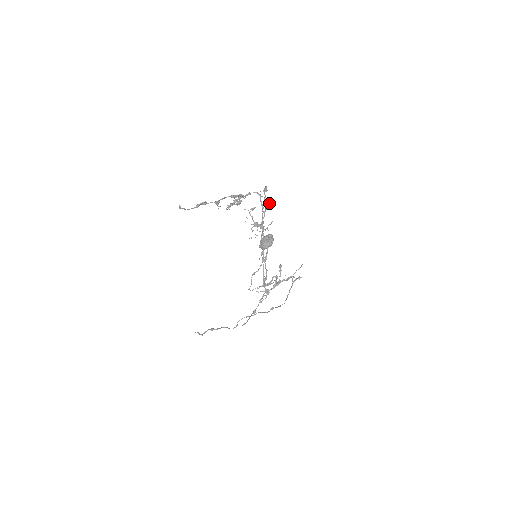
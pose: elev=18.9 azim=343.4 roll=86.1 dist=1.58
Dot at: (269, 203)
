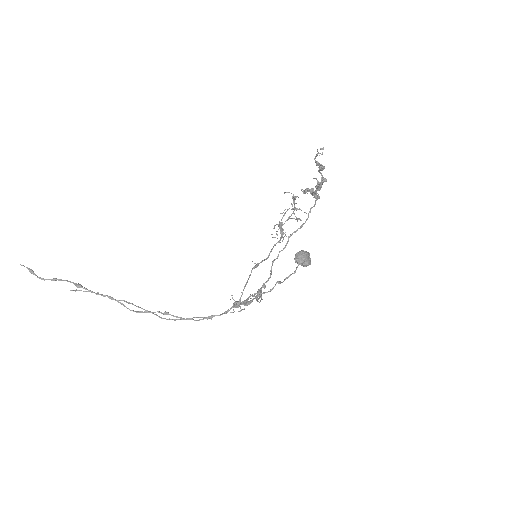
Dot at: occluded
